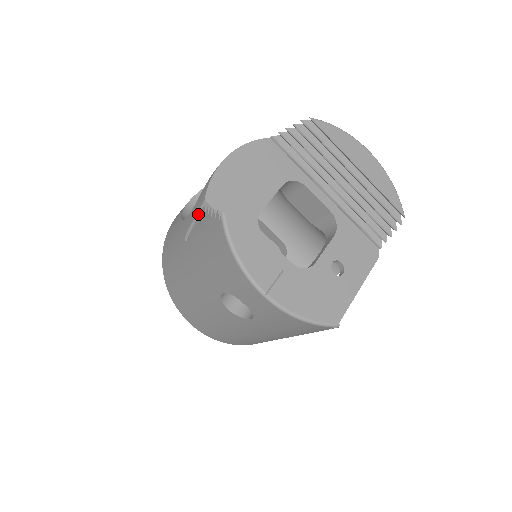
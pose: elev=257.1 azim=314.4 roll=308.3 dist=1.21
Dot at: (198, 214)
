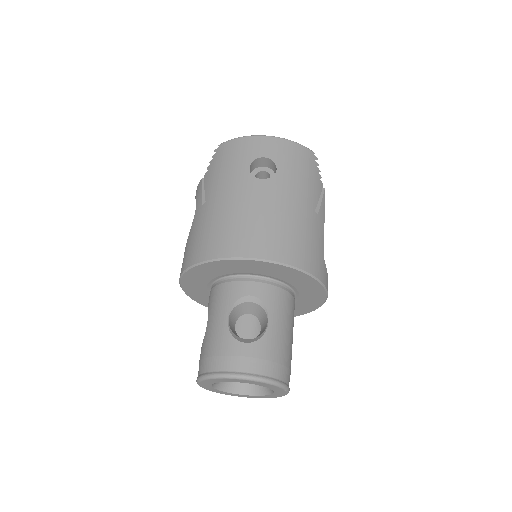
Dot at: (203, 187)
